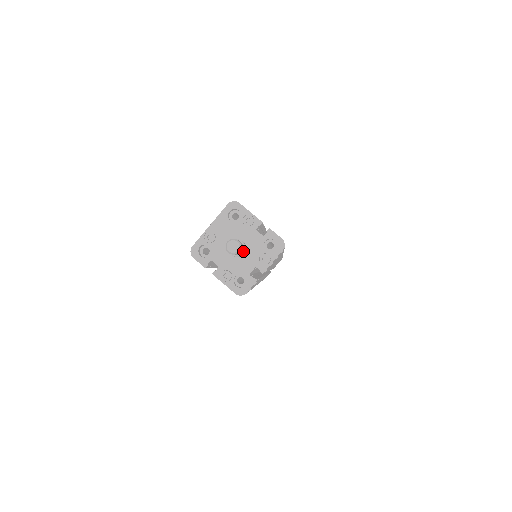
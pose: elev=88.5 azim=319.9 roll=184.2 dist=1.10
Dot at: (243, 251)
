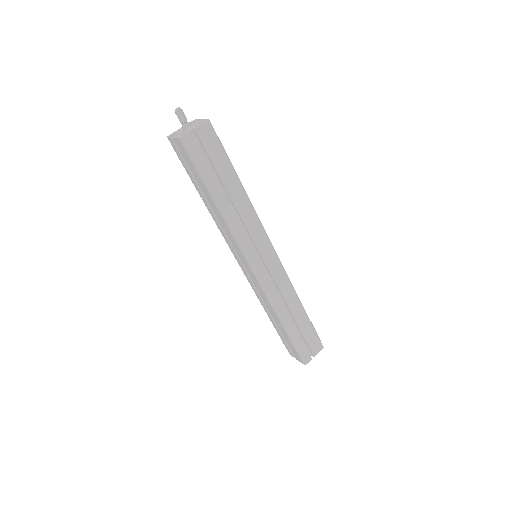
Dot at: (188, 125)
